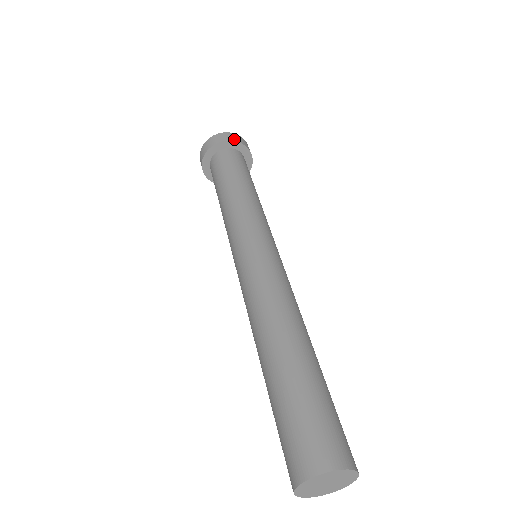
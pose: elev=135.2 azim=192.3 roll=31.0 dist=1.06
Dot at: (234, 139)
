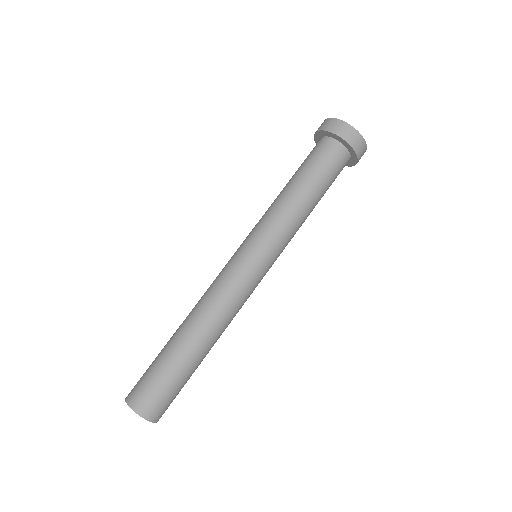
Dot at: (359, 153)
